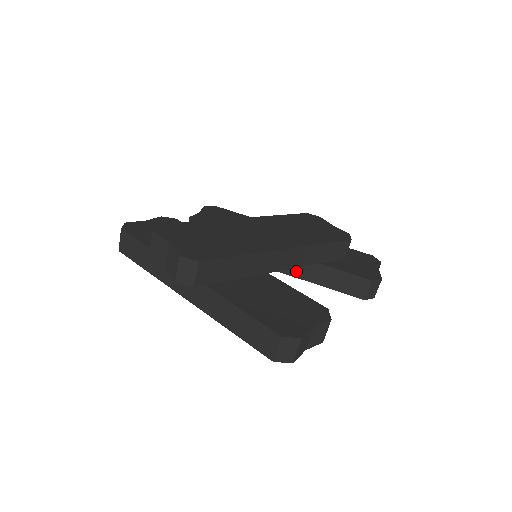
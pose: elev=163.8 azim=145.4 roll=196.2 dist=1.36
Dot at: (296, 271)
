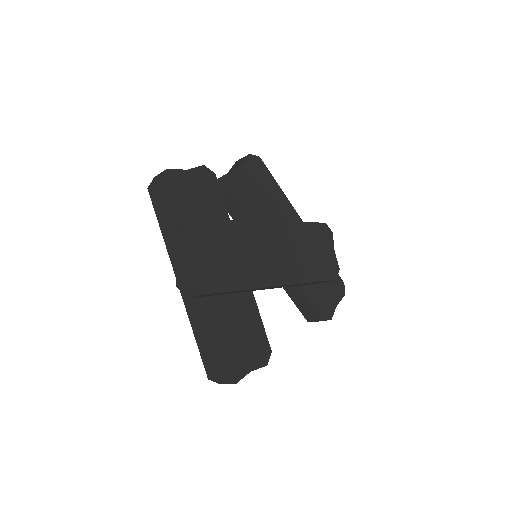
Dot at: occluded
